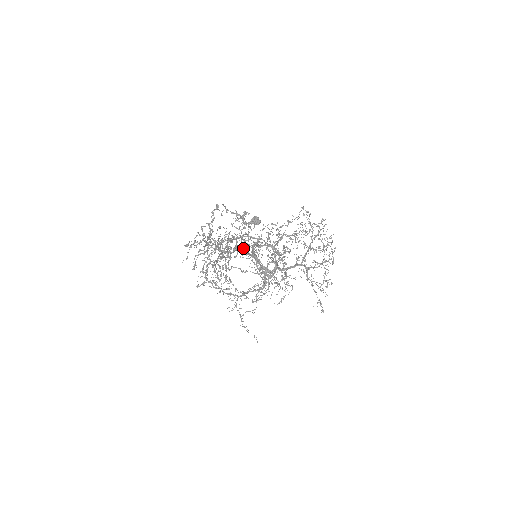
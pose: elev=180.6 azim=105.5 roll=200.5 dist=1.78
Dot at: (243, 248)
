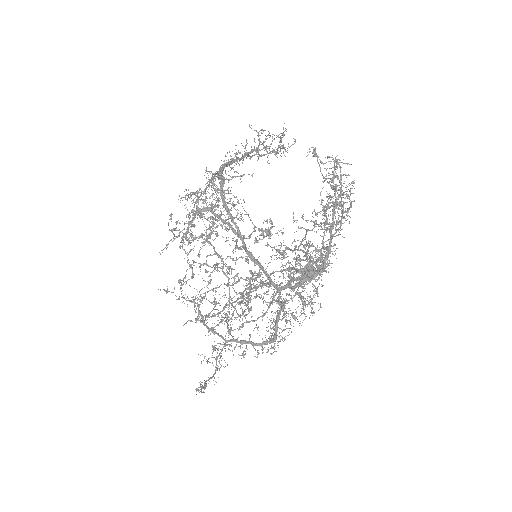
Dot at: (223, 214)
